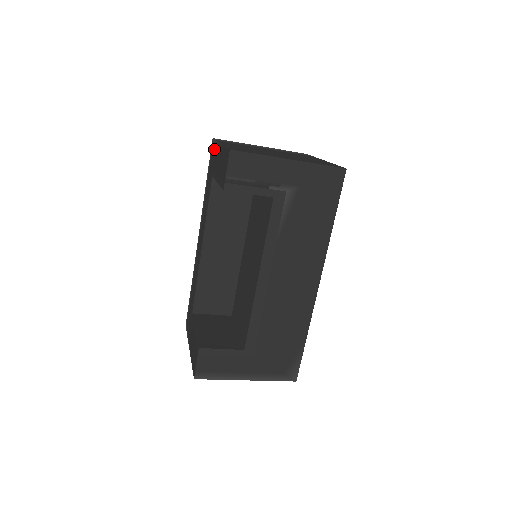
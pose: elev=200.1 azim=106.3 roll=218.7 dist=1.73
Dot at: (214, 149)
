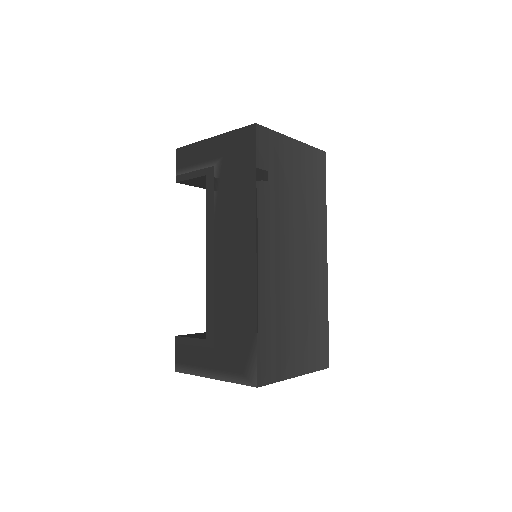
Dot at: occluded
